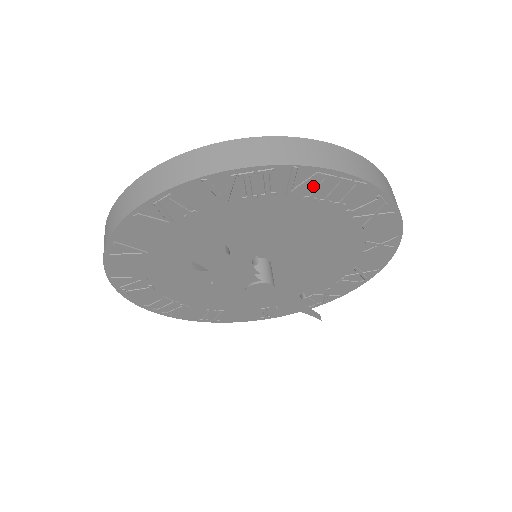
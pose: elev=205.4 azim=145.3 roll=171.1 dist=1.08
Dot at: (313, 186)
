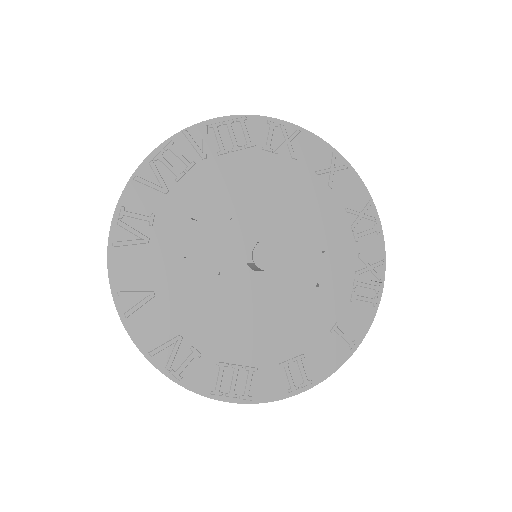
Dot at: (213, 141)
